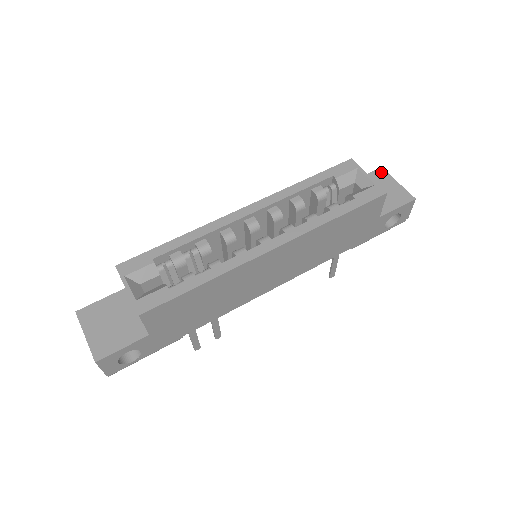
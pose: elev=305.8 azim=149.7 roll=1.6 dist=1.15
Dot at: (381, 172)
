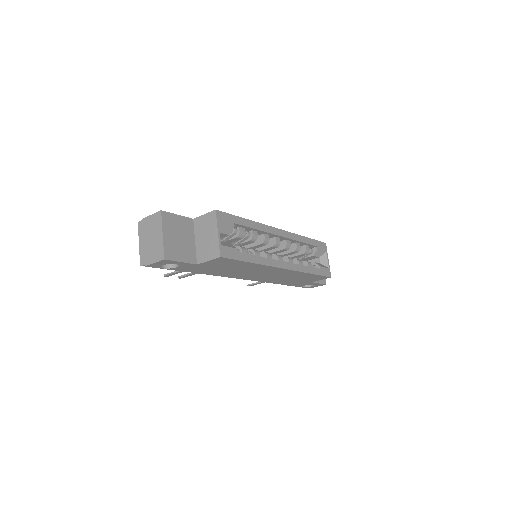
Dot at: occluded
